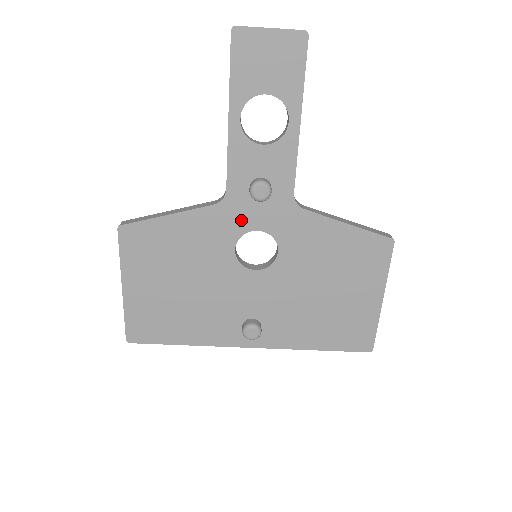
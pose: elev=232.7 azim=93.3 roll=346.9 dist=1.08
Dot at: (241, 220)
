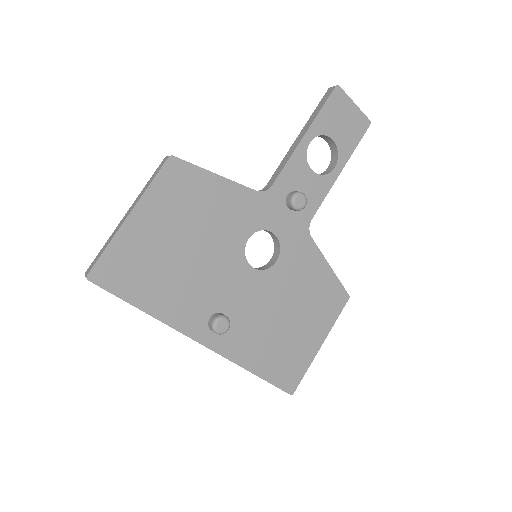
Dot at: (267, 217)
